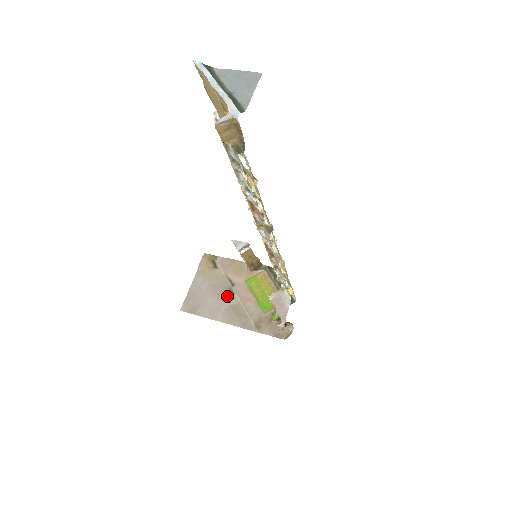
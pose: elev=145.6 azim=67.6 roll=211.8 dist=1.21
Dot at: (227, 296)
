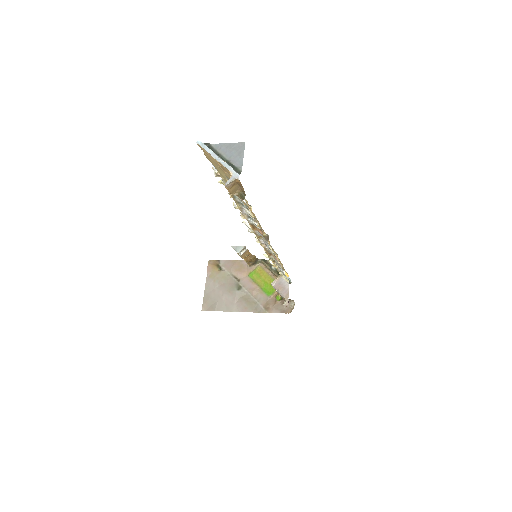
Dot at: (236, 290)
